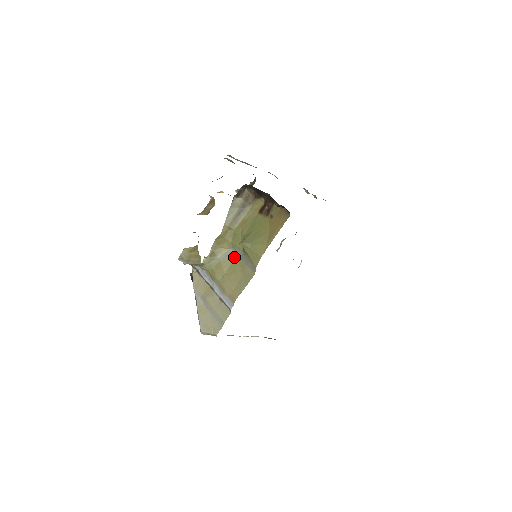
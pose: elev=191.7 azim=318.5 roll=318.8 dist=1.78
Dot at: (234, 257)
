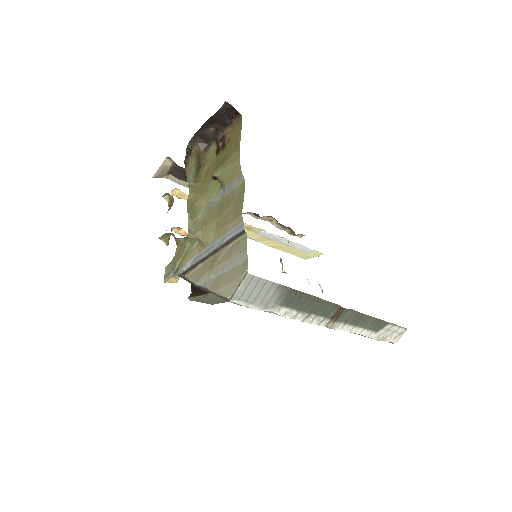
Dot at: (217, 204)
